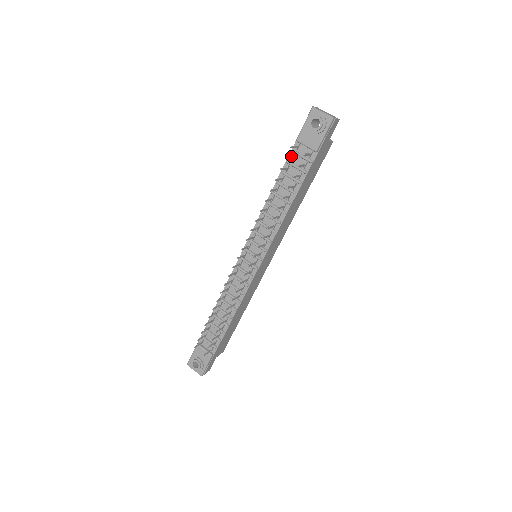
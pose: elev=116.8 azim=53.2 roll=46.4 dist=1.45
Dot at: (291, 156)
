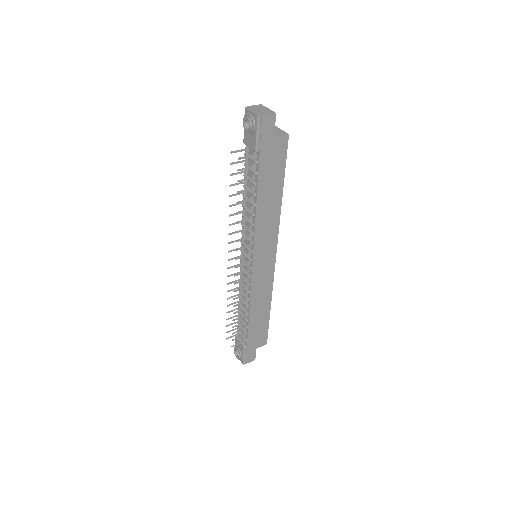
Dot at: (246, 159)
